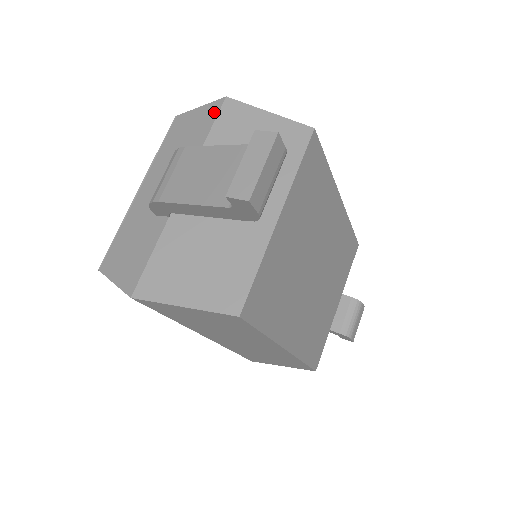
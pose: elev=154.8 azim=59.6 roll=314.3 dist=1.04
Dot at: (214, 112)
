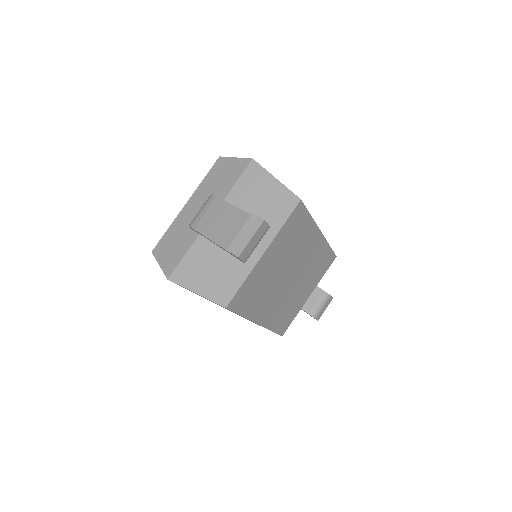
Dot at: (243, 167)
